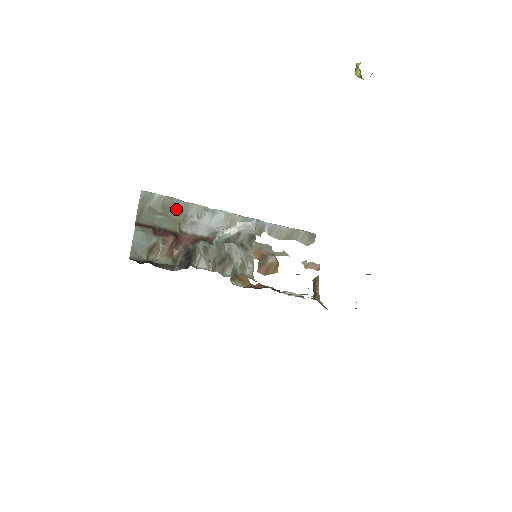
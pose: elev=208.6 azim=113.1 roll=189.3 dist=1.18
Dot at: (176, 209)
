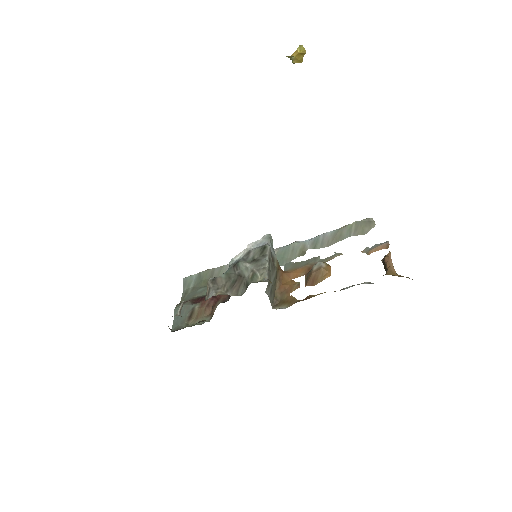
Dot at: occluded
